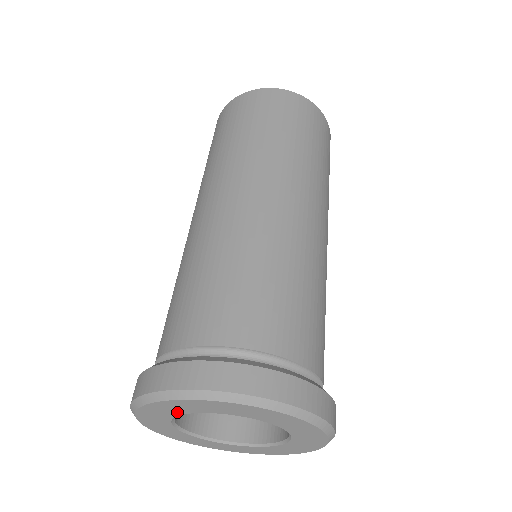
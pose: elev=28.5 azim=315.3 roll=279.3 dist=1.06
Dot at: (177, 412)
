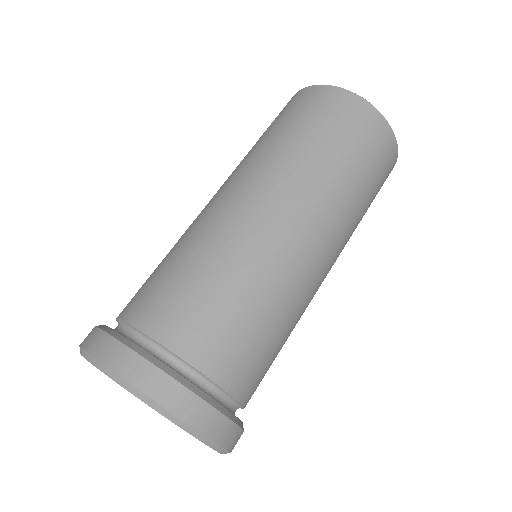
Dot at: occluded
